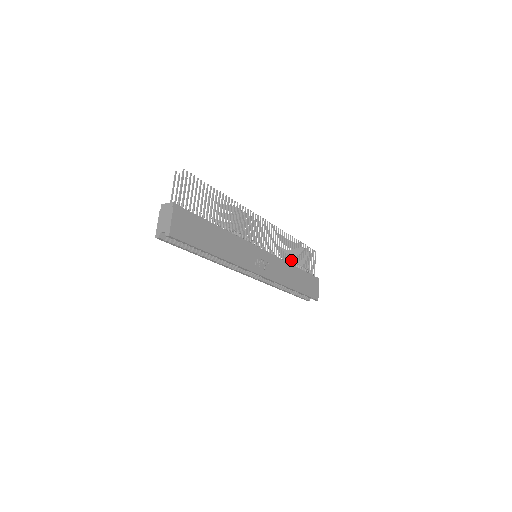
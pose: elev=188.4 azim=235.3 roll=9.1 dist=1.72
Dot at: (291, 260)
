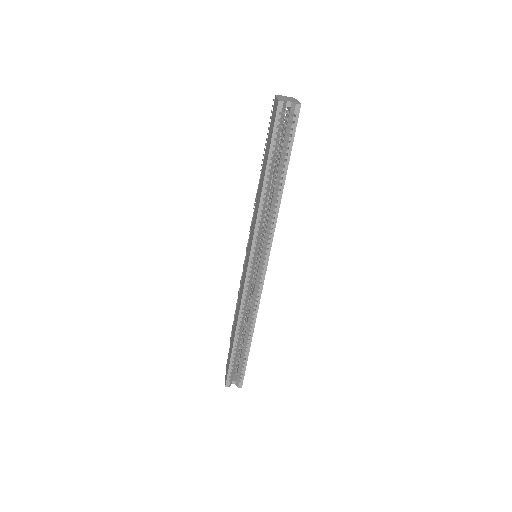
Dot at: occluded
